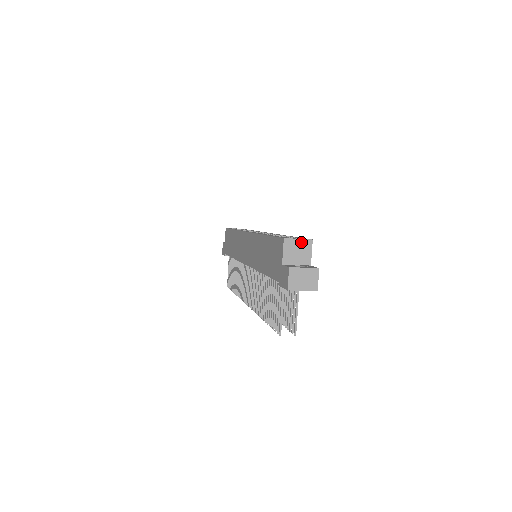
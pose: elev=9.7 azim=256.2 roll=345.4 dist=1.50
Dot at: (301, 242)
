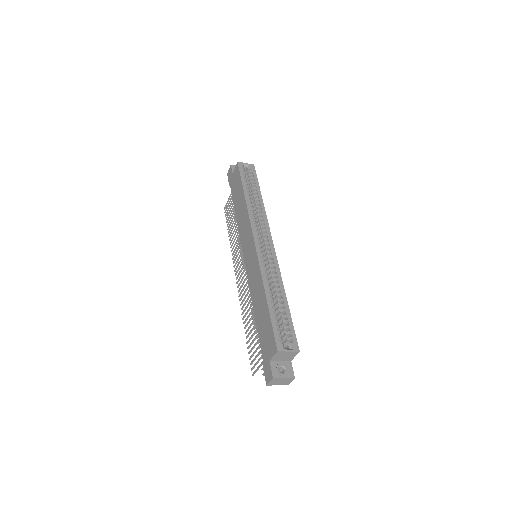
Dot at: (290, 353)
